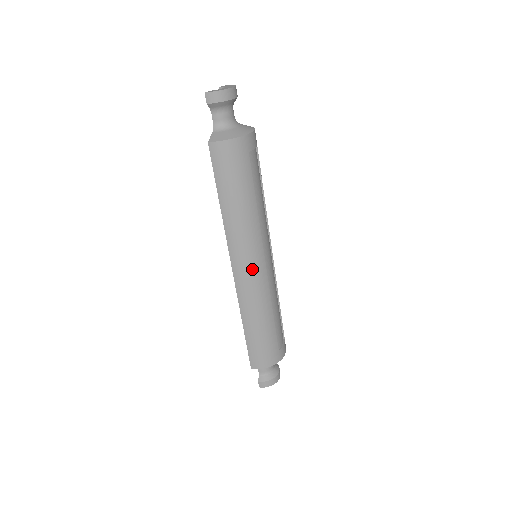
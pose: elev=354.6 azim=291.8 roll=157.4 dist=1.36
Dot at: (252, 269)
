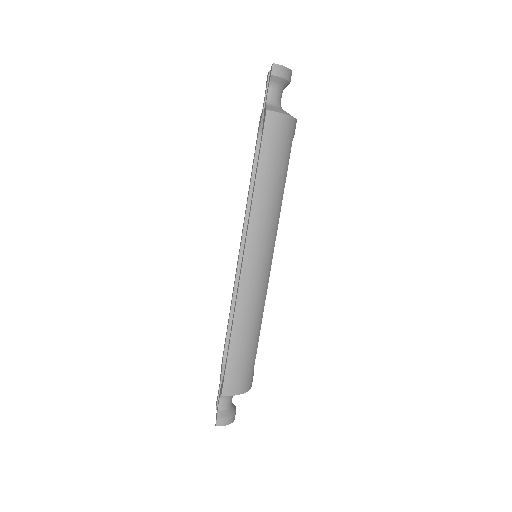
Dot at: (263, 264)
